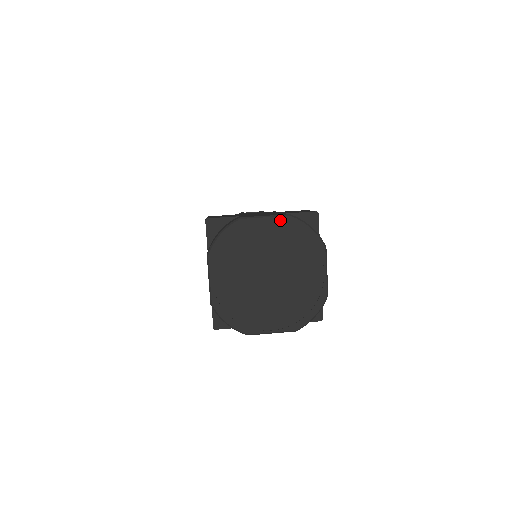
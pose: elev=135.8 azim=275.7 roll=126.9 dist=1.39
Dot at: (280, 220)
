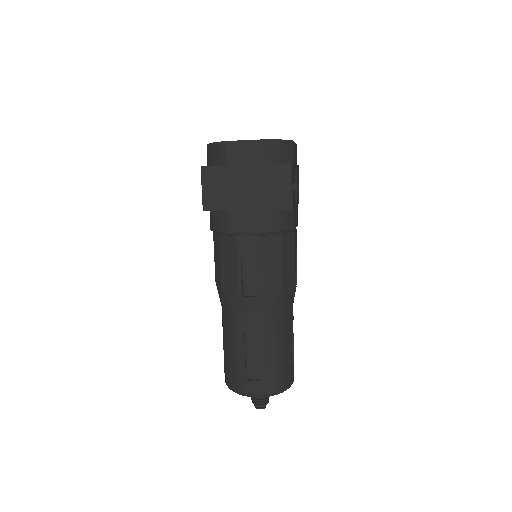
Dot at: occluded
